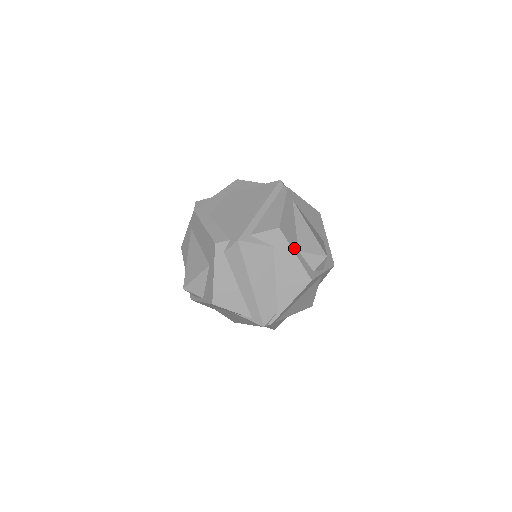
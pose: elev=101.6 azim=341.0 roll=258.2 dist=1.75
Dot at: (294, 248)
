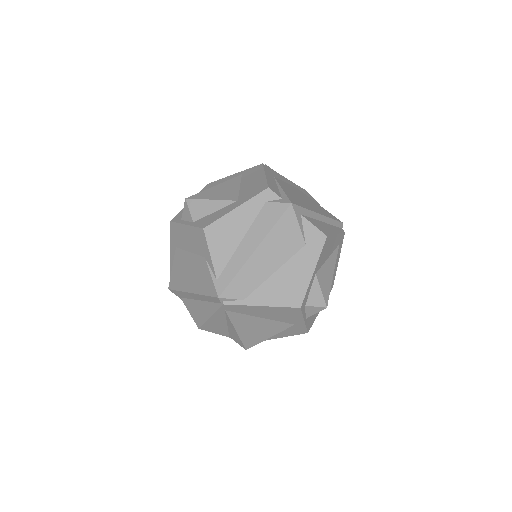
Dot at: (317, 266)
